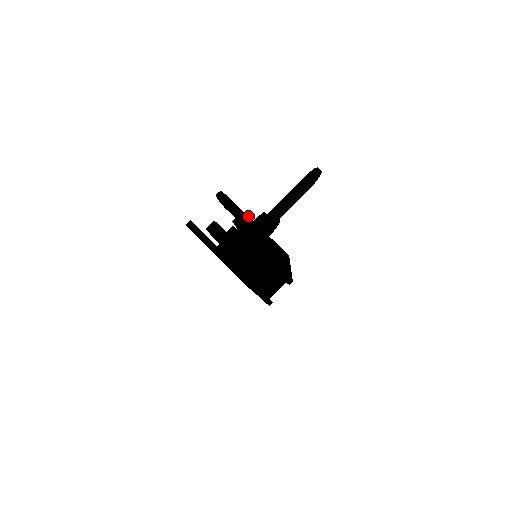
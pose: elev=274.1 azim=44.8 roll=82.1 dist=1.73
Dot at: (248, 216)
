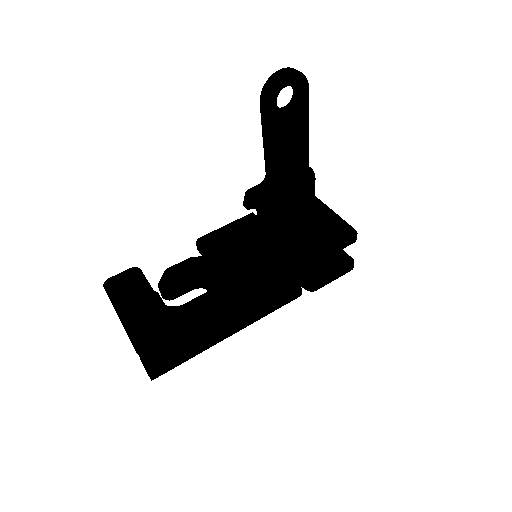
Dot at: occluded
